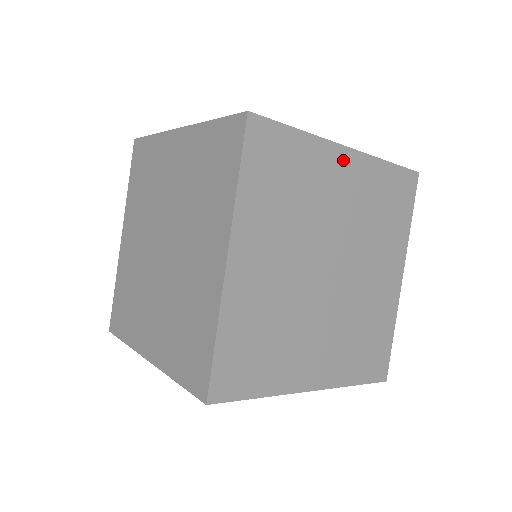
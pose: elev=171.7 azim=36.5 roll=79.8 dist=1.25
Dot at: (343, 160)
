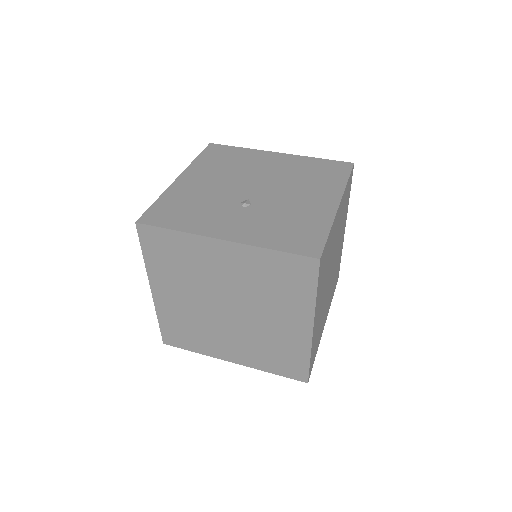
Dot at: (220, 248)
